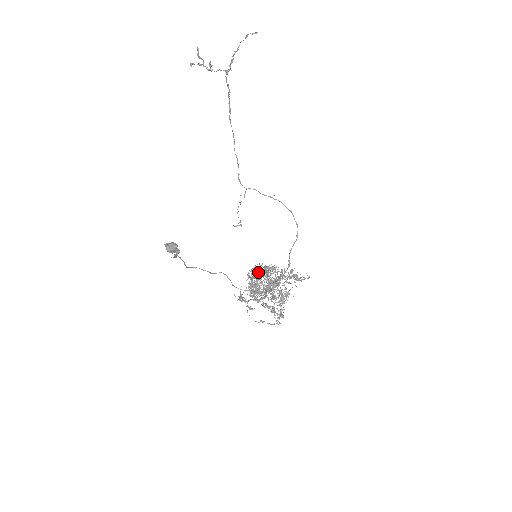
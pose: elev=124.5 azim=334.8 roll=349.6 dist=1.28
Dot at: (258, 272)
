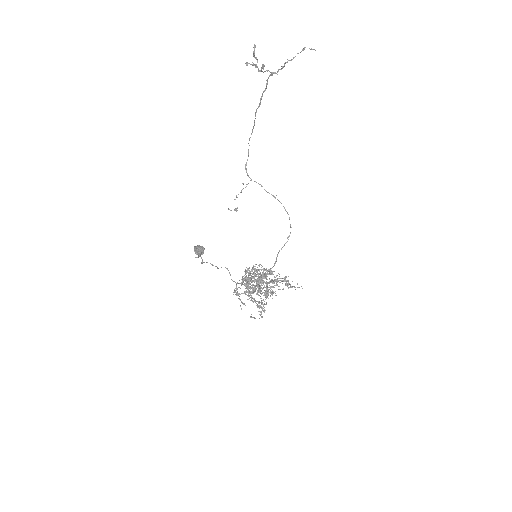
Dot at: (255, 271)
